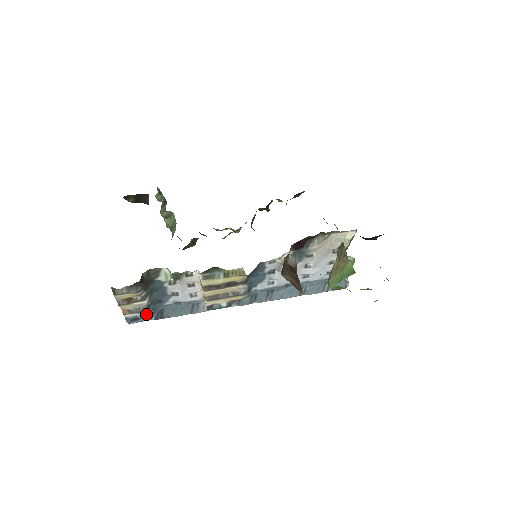
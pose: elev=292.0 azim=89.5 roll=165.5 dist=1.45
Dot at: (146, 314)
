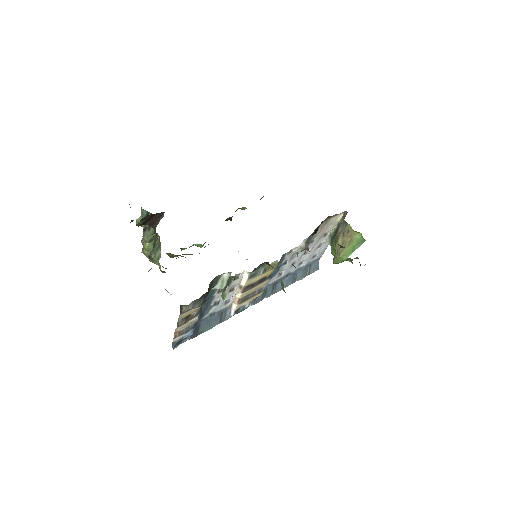
Dot at: (190, 333)
